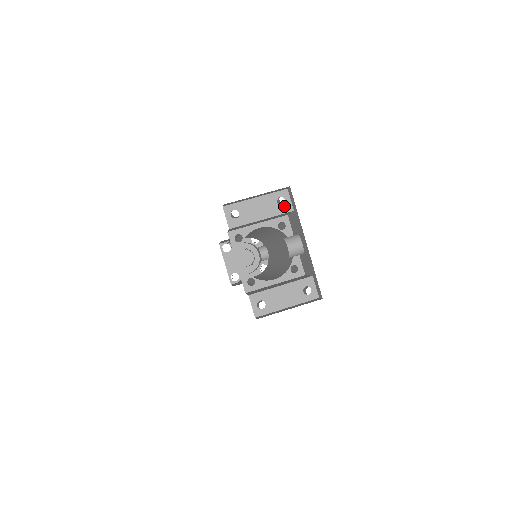
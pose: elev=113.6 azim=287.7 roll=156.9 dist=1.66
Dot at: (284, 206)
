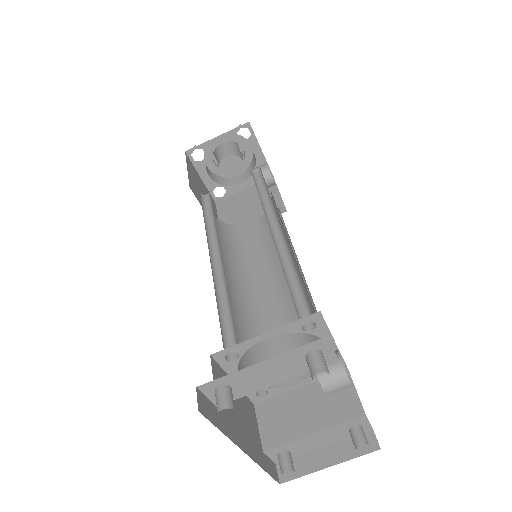
Dot at: occluded
